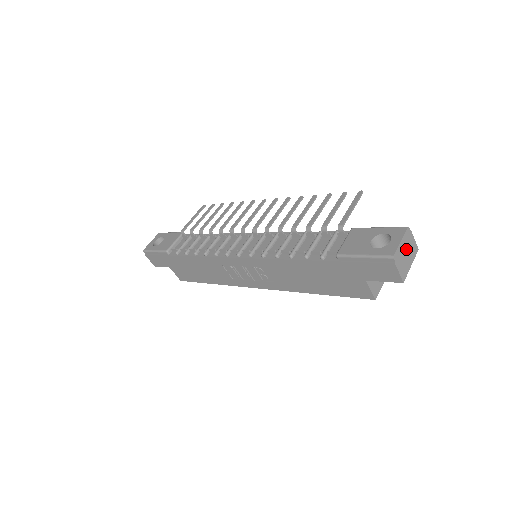
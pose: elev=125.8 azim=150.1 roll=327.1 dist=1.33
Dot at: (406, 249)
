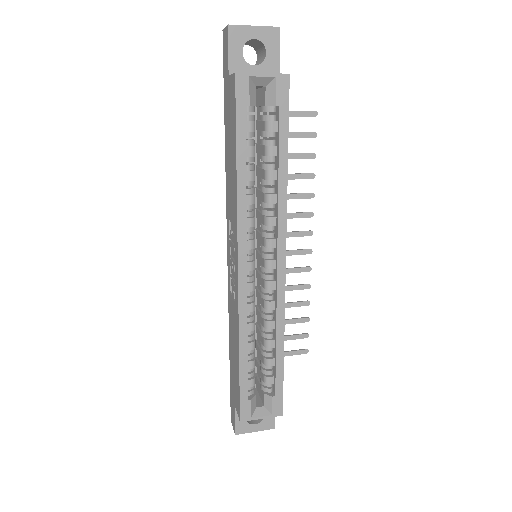
Dot at: occluded
